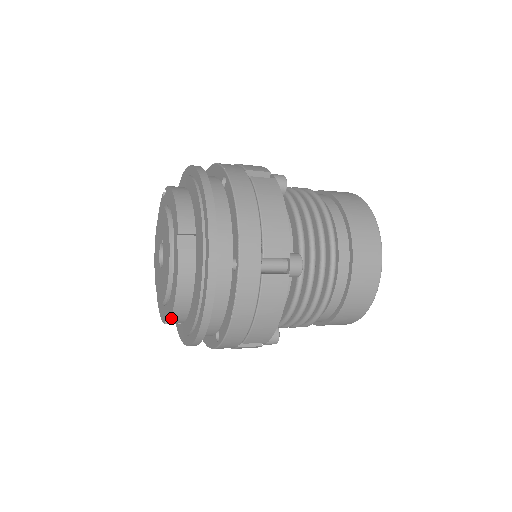
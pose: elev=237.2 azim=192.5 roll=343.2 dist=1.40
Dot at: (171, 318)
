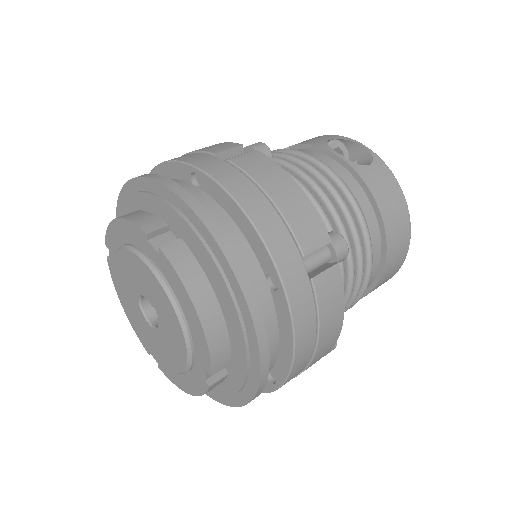
Dot at: (171, 380)
